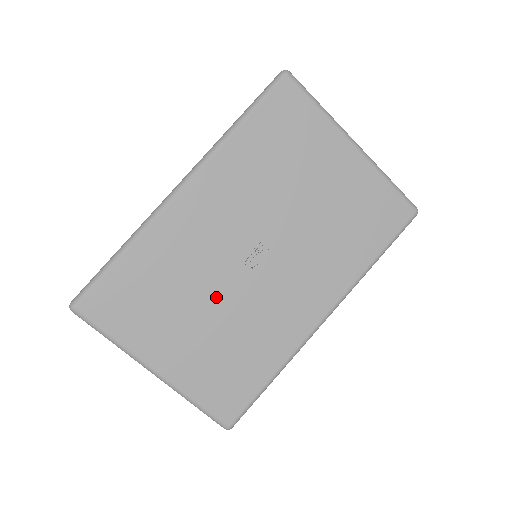
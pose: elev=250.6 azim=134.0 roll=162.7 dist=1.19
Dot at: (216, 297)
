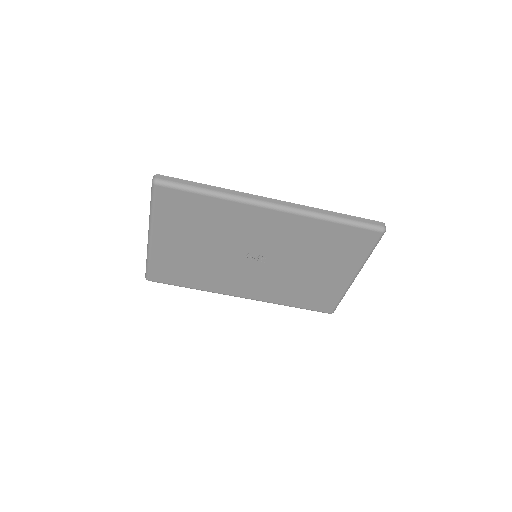
Dot at: (217, 249)
